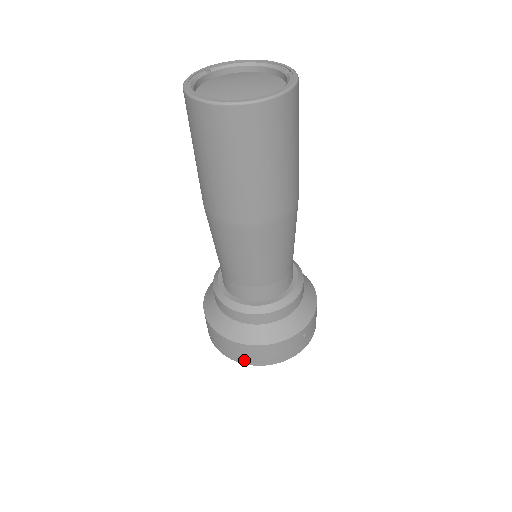
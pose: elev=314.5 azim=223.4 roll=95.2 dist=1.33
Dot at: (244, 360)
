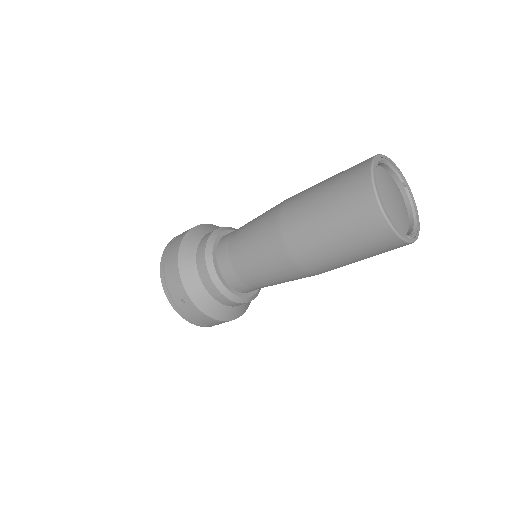
Dot at: occluded
